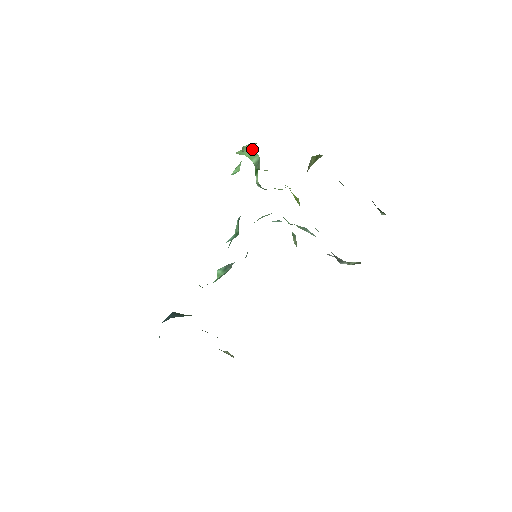
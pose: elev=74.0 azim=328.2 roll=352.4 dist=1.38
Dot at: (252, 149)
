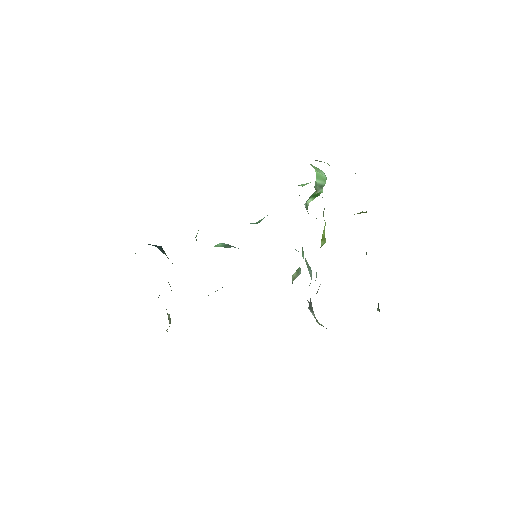
Dot at: occluded
